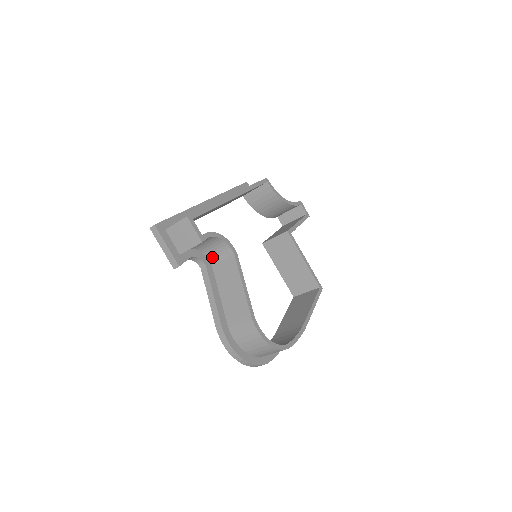
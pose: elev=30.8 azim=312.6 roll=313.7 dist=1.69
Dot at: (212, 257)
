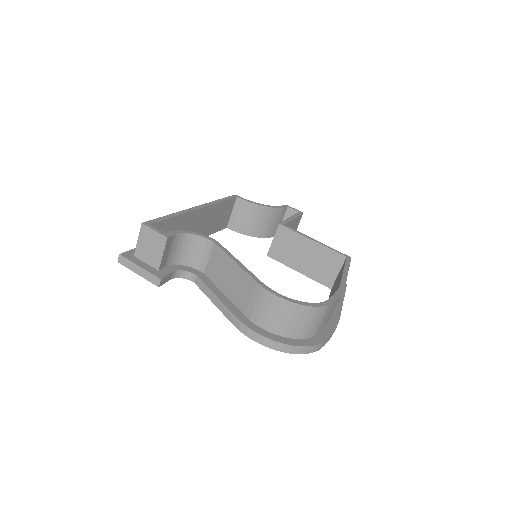
Dot at: (199, 265)
